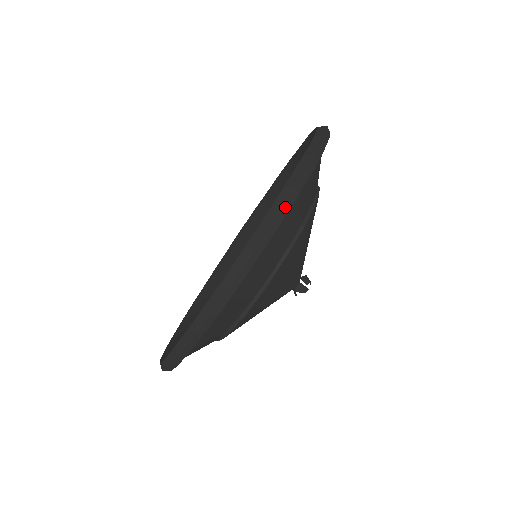
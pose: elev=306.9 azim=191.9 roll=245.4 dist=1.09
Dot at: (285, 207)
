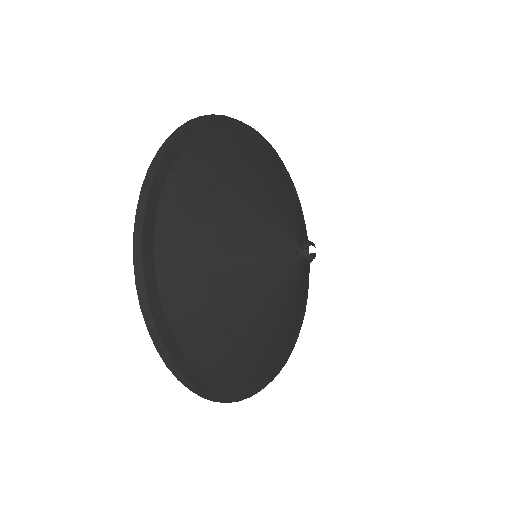
Dot at: (191, 389)
